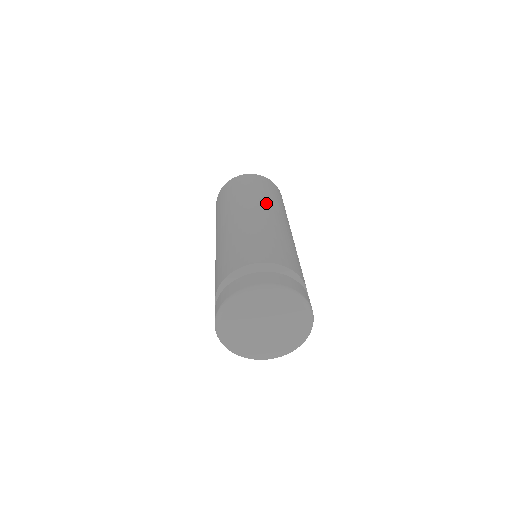
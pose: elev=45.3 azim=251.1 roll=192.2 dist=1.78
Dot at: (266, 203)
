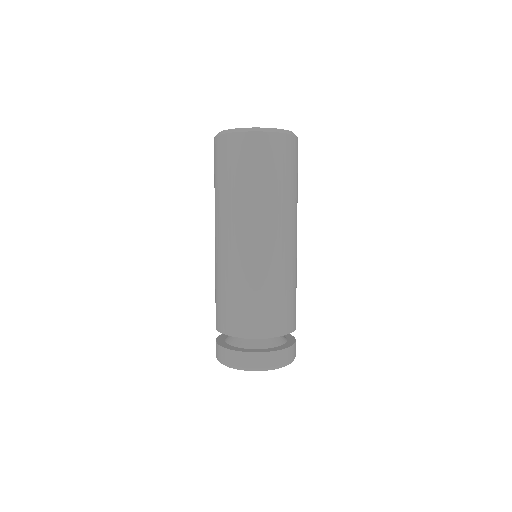
Dot at: (294, 215)
